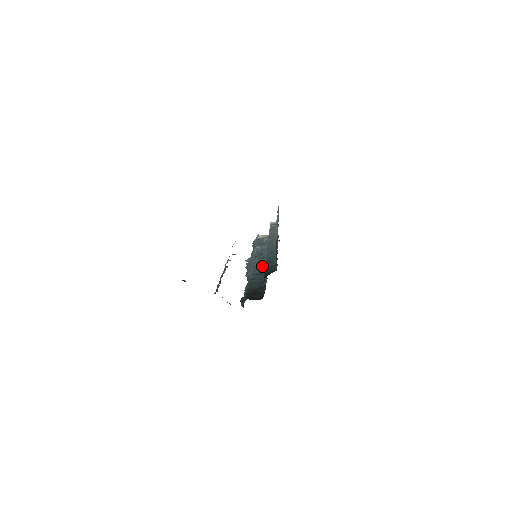
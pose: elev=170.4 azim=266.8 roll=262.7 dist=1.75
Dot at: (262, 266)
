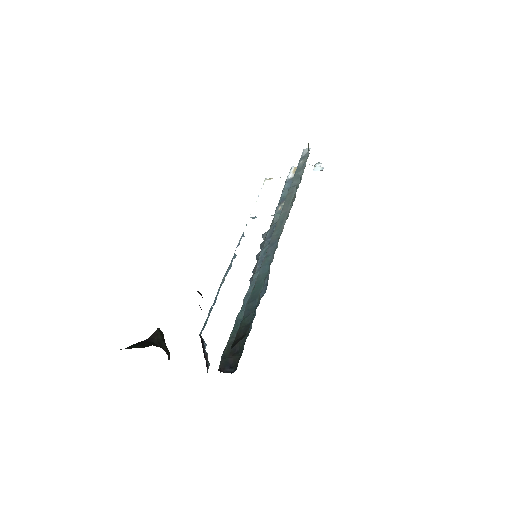
Dot at: occluded
